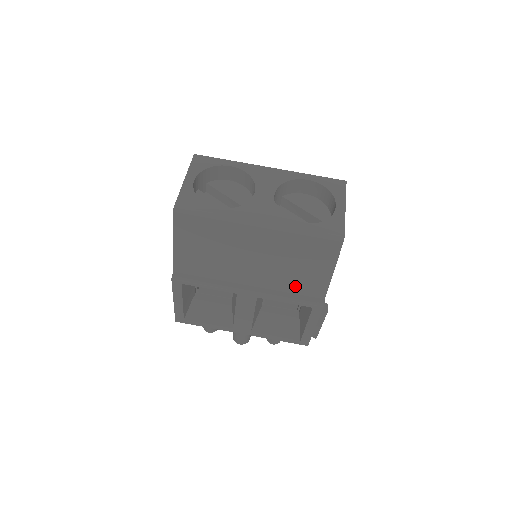
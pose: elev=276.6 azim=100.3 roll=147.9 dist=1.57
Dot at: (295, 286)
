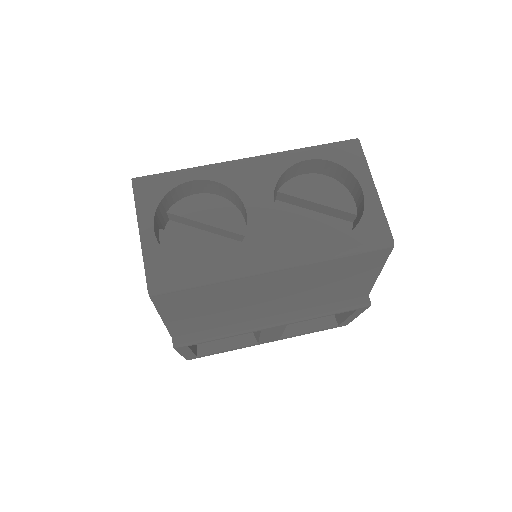
Dot at: (331, 298)
